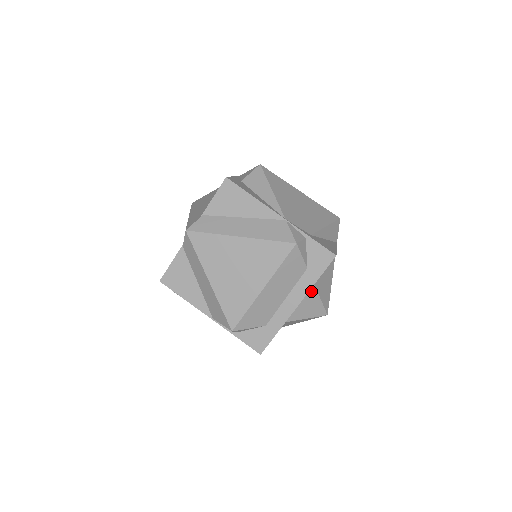
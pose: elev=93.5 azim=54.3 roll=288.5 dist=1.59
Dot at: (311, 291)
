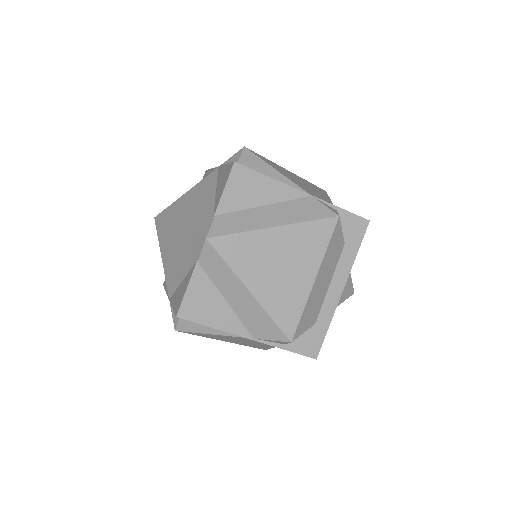
Dot at: occluded
